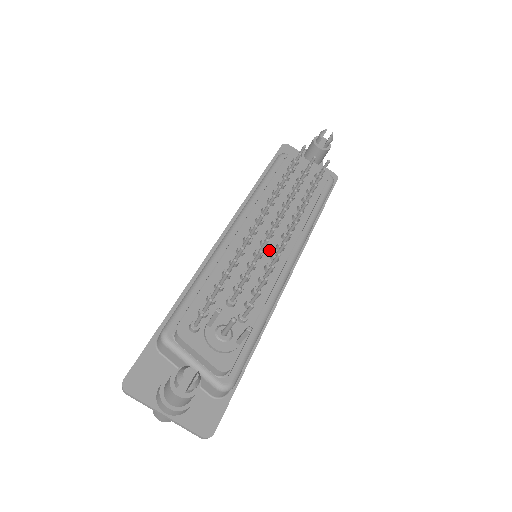
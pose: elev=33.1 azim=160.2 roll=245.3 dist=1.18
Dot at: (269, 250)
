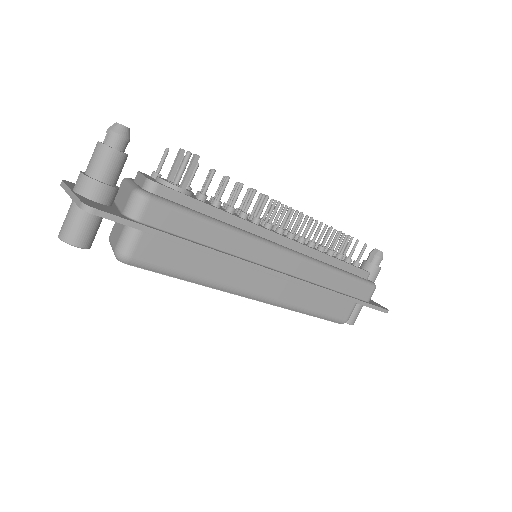
Dot at: occluded
